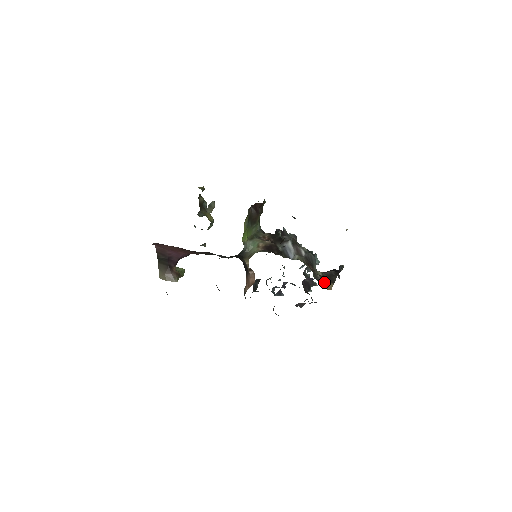
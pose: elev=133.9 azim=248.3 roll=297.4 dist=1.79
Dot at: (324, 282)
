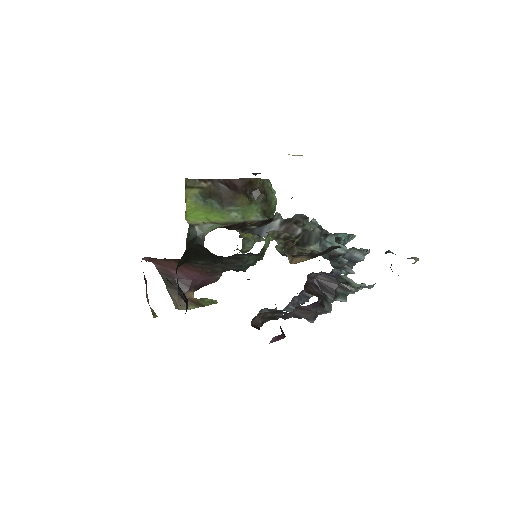
Dot at: (295, 257)
